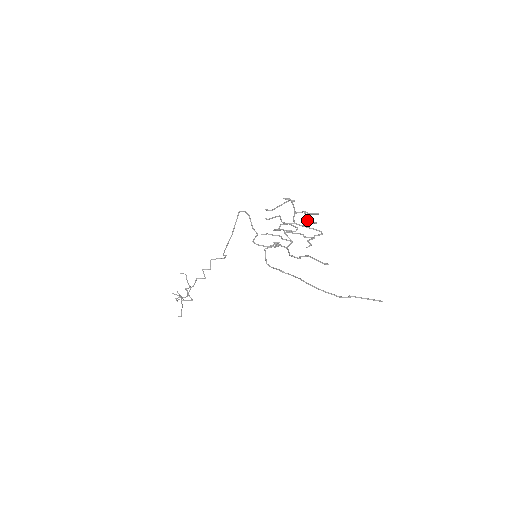
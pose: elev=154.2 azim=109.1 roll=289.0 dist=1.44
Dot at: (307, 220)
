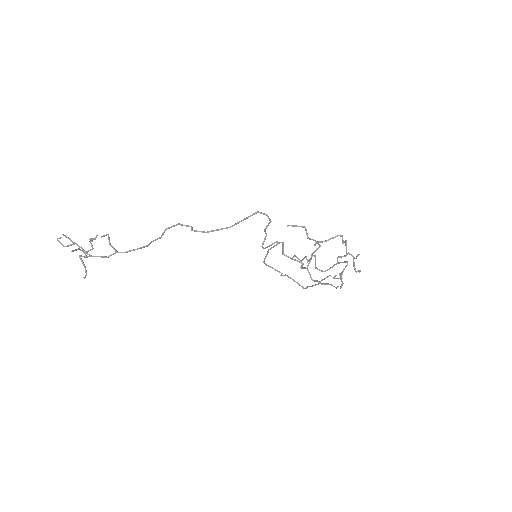
Dot at: (355, 269)
